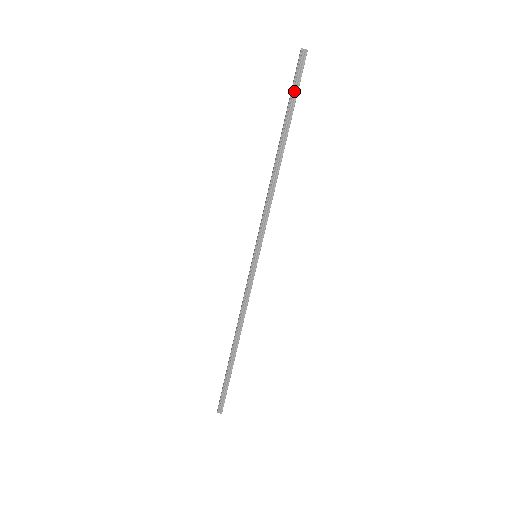
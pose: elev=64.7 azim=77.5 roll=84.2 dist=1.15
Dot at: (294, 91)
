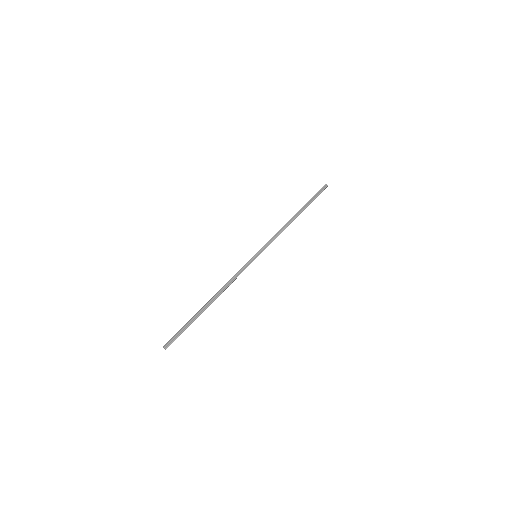
Dot at: (315, 196)
